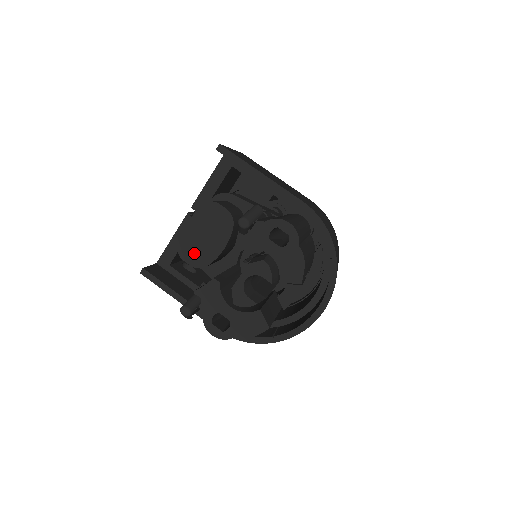
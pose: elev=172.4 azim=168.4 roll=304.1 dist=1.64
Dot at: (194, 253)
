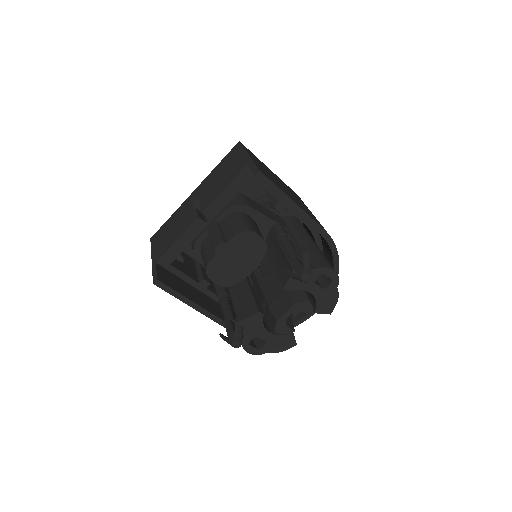
Dot at: (223, 274)
